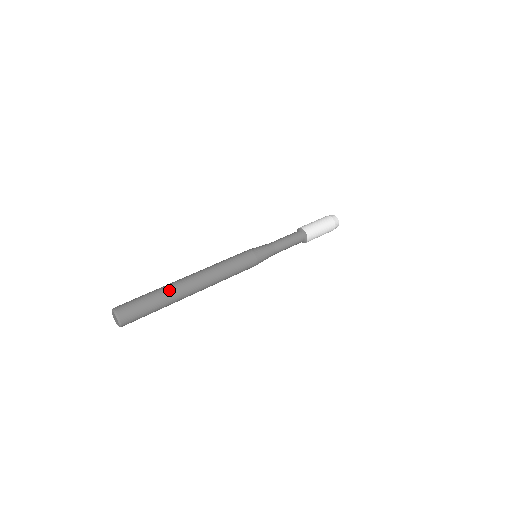
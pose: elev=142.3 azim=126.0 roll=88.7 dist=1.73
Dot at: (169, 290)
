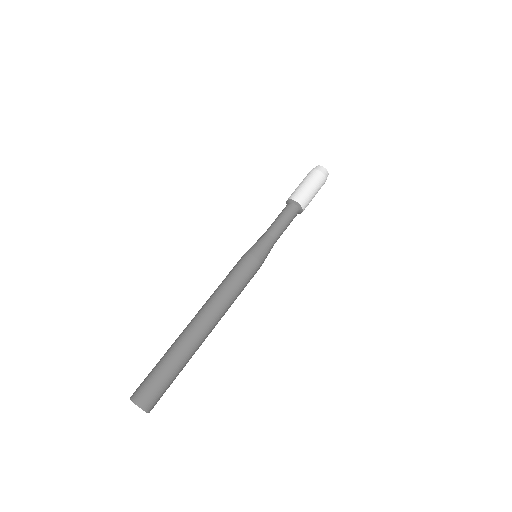
Dot at: (187, 351)
